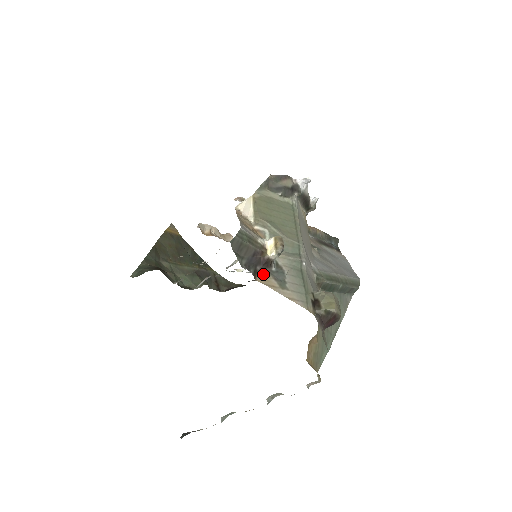
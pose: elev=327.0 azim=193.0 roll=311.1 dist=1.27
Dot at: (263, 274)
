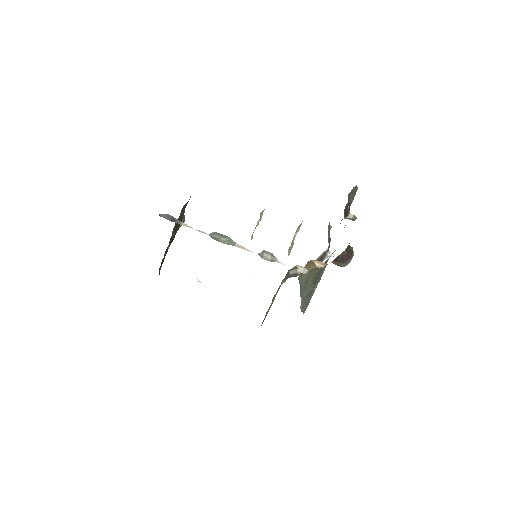
Dot at: occluded
